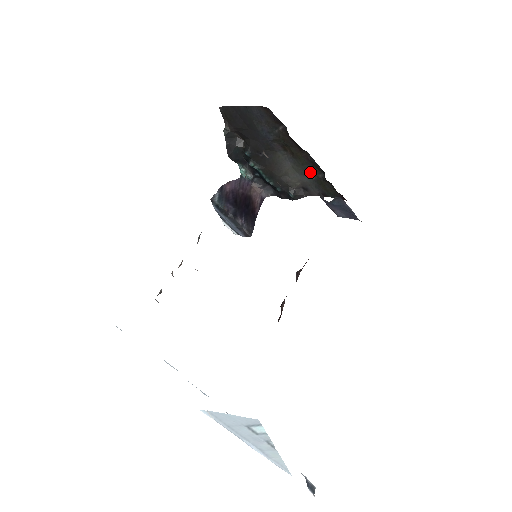
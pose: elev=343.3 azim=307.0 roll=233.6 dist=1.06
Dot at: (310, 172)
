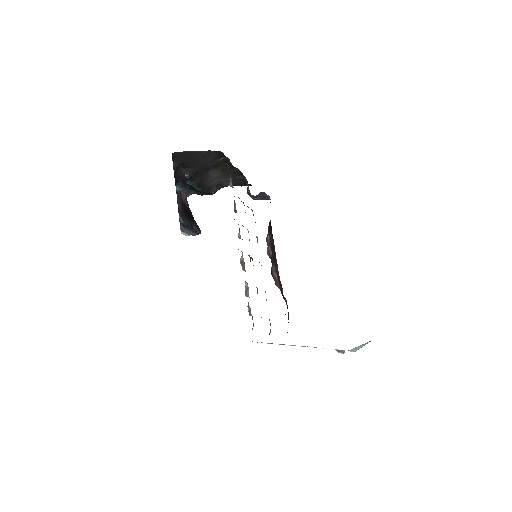
Dot at: occluded
